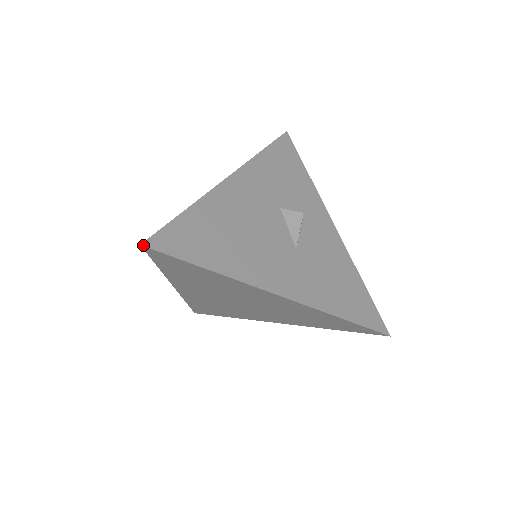
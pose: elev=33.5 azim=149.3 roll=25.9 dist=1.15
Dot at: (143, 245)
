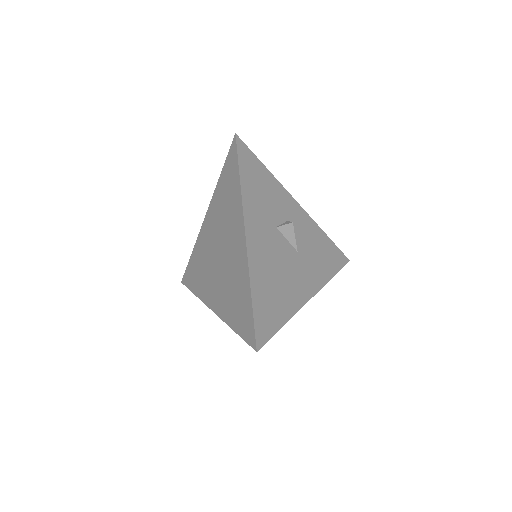
Dot at: (258, 350)
